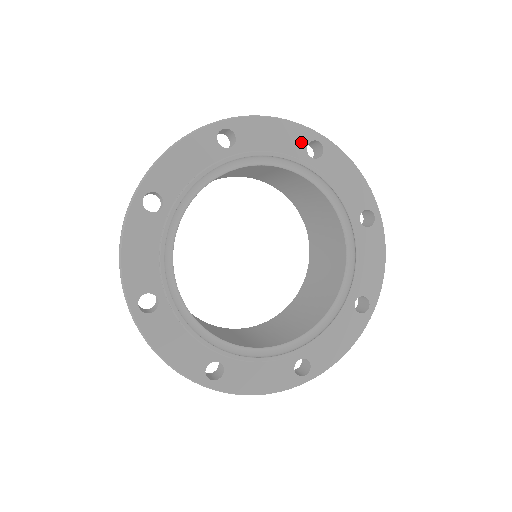
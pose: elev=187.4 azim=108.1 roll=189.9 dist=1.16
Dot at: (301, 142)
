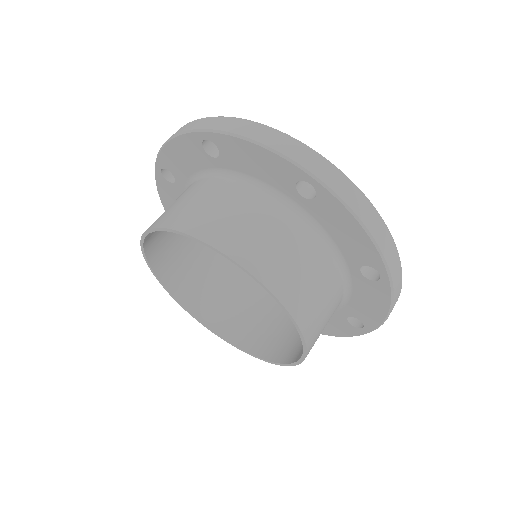
Dot at: occluded
